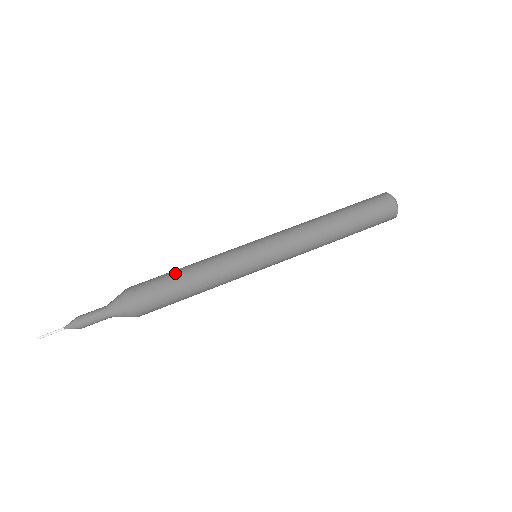
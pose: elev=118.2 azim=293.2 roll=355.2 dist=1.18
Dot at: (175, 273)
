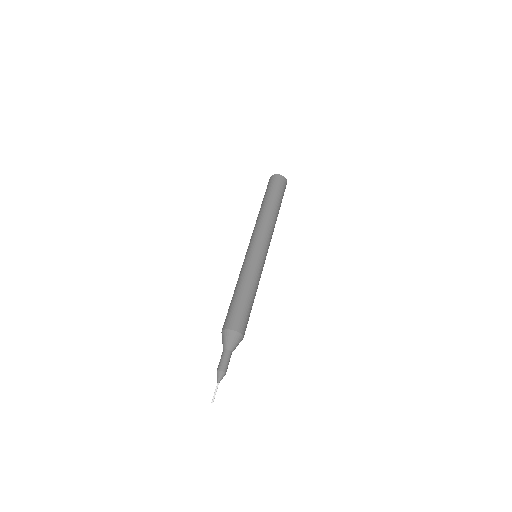
Dot at: (231, 300)
